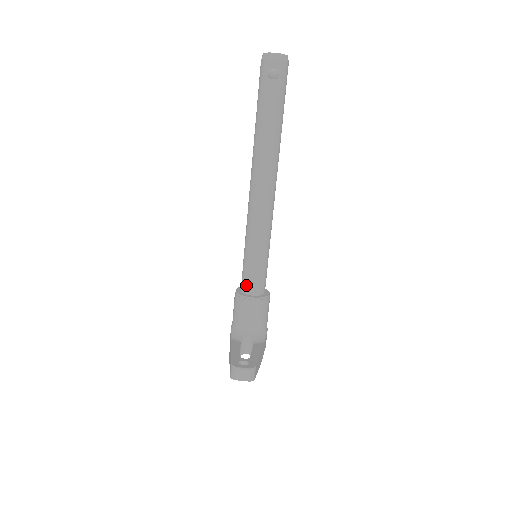
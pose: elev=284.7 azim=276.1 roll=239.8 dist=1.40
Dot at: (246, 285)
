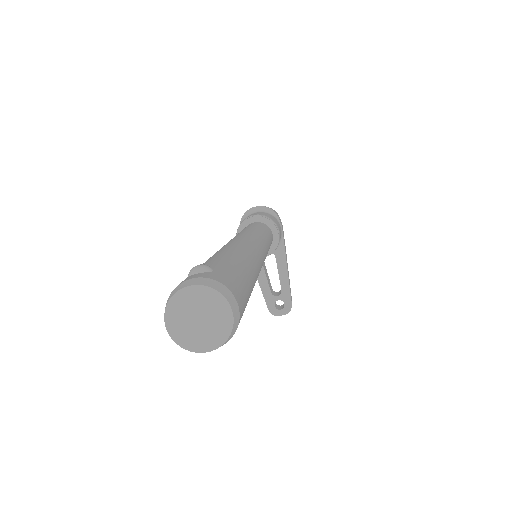
Dot at: occluded
